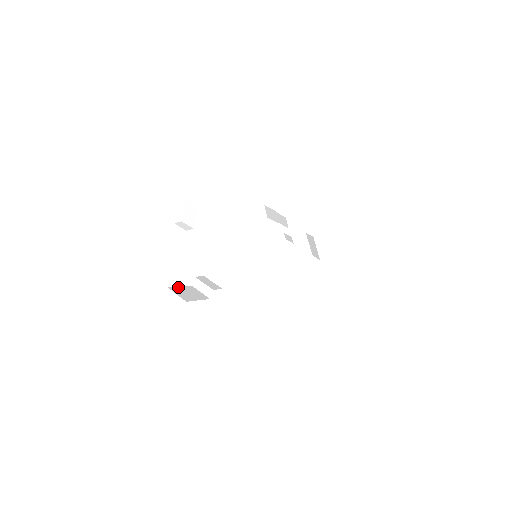
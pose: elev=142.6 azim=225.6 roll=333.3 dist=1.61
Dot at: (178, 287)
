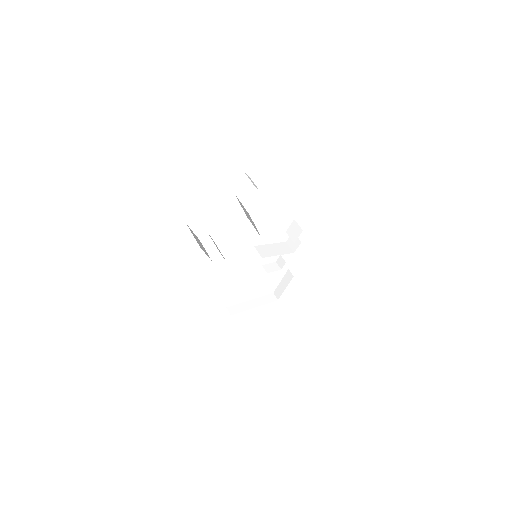
Dot at: (192, 231)
